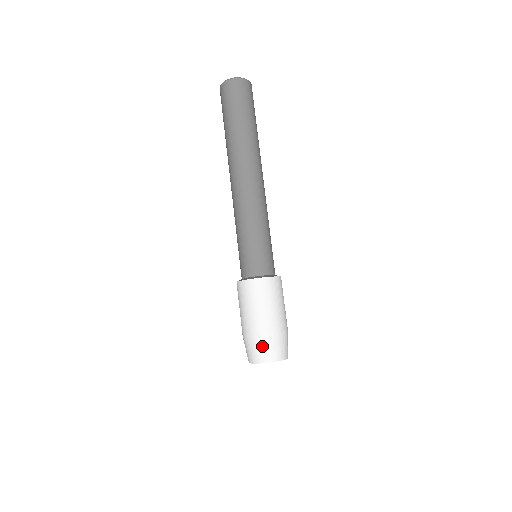
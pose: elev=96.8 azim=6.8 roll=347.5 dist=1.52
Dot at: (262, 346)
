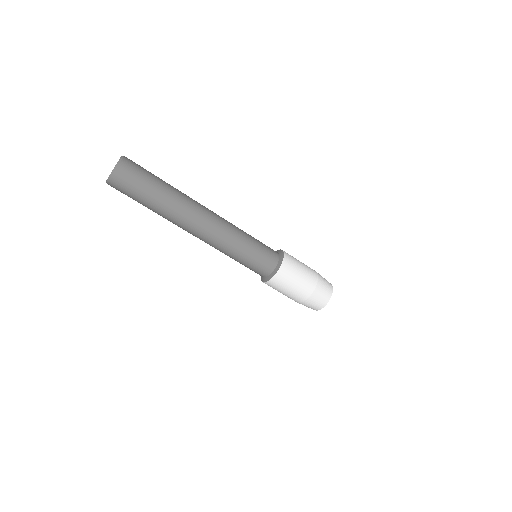
Dot at: (308, 306)
